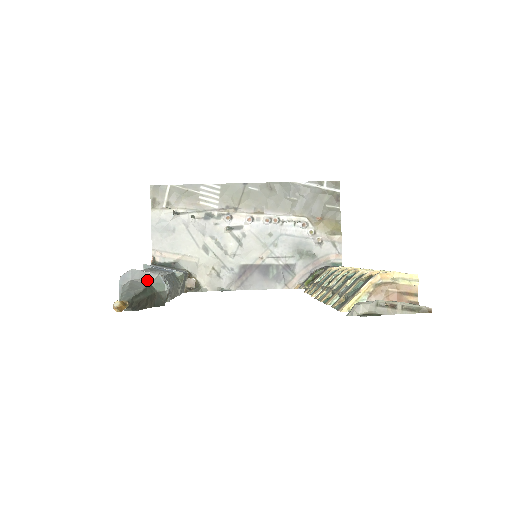
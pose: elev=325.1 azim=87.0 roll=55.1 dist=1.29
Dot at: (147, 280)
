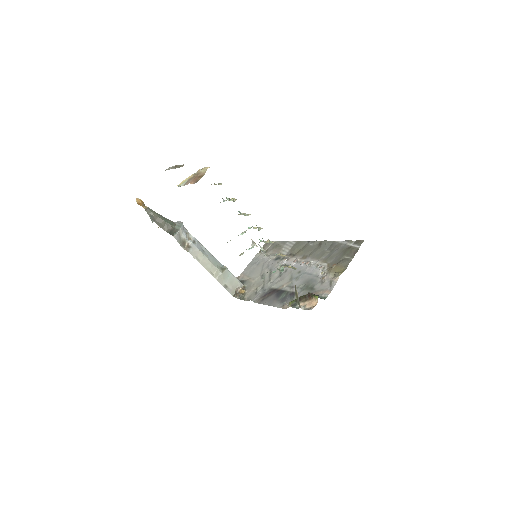
Dot at: (177, 223)
